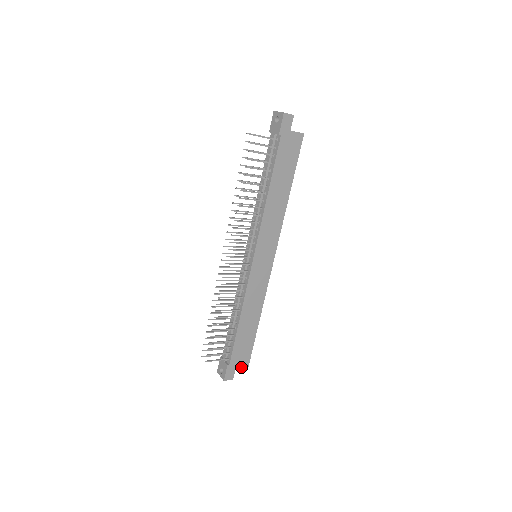
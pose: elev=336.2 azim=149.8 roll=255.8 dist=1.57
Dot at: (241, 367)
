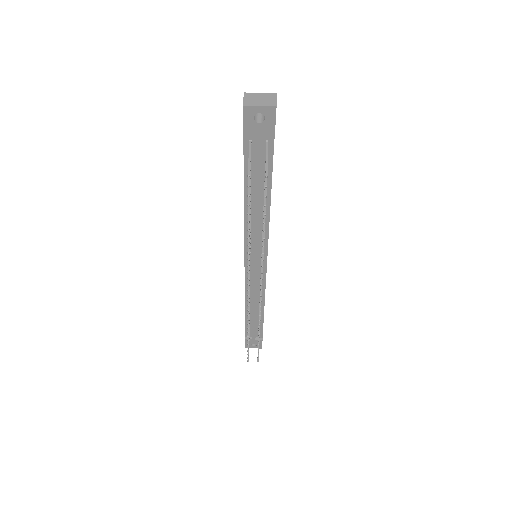
Dot at: occluded
